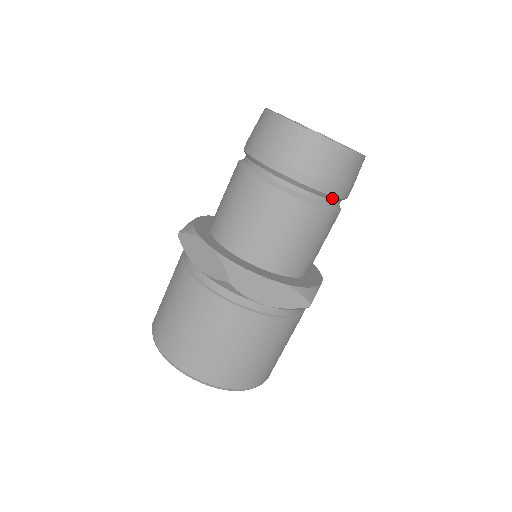
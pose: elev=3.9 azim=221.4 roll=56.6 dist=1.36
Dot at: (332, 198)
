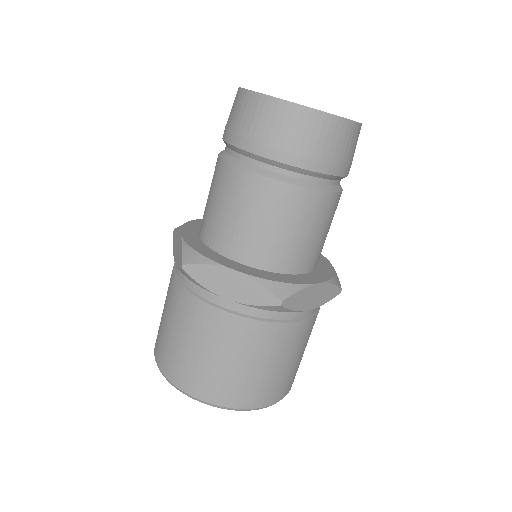
Dot at: occluded
